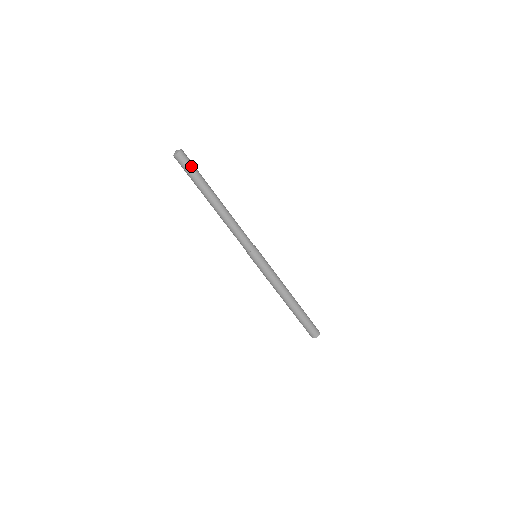
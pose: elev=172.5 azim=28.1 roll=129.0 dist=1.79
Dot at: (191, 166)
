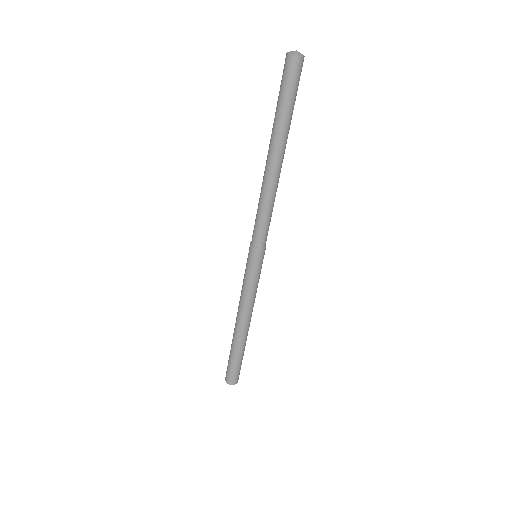
Dot at: (291, 88)
